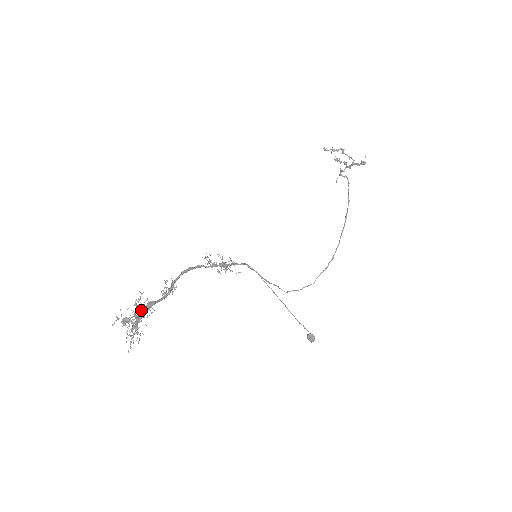
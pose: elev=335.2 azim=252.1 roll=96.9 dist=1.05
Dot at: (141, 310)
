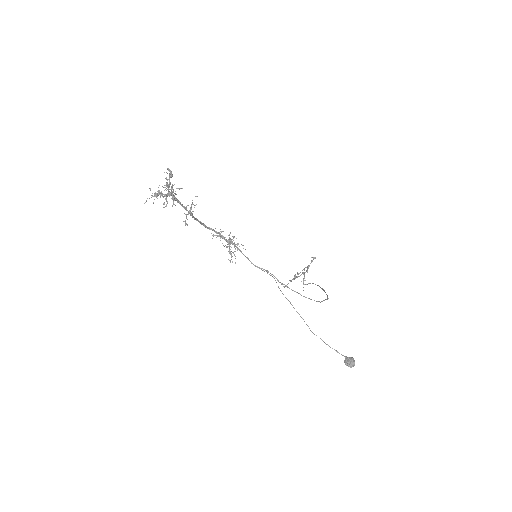
Dot at: occluded
